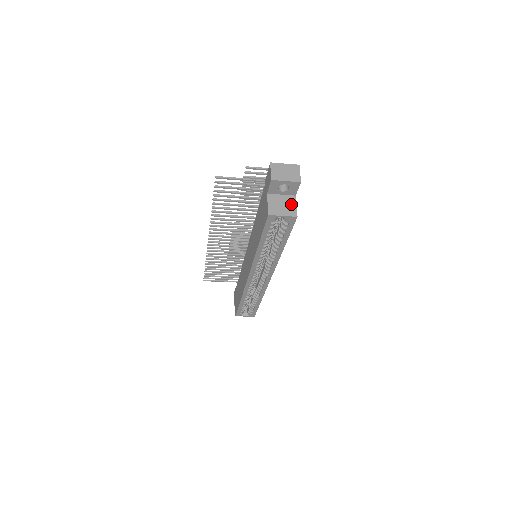
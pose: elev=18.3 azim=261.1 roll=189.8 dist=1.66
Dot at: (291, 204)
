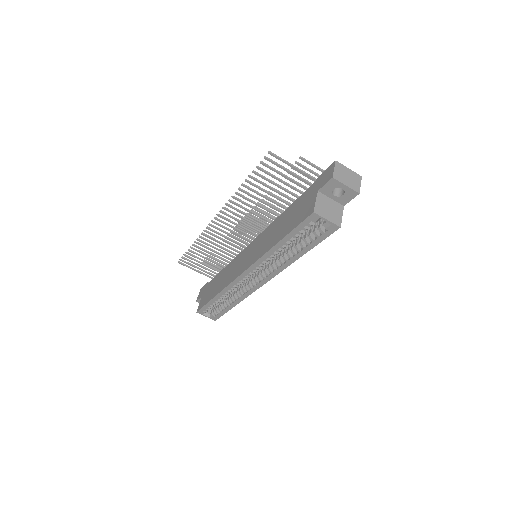
Dot at: (338, 212)
